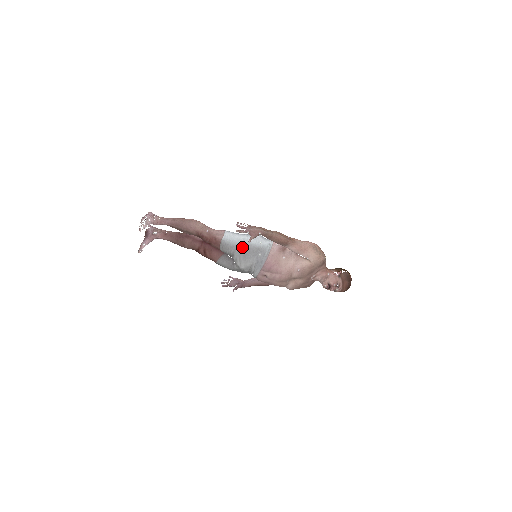
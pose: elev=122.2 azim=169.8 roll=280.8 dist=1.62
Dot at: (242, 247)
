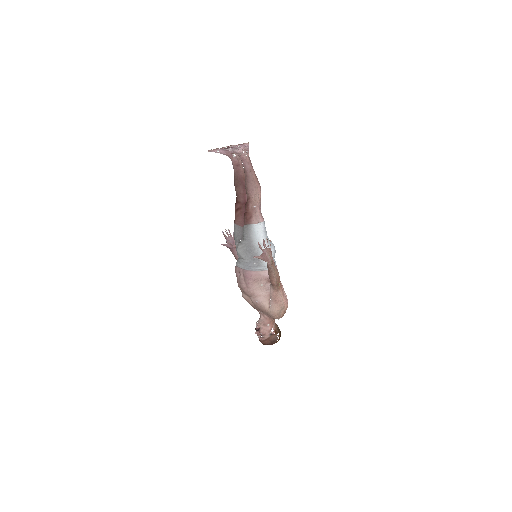
Dot at: (253, 246)
